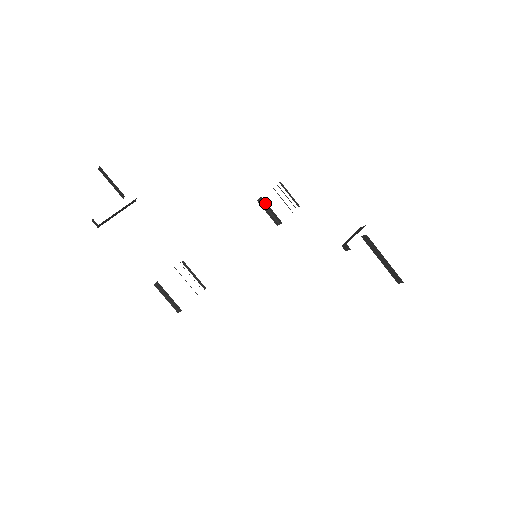
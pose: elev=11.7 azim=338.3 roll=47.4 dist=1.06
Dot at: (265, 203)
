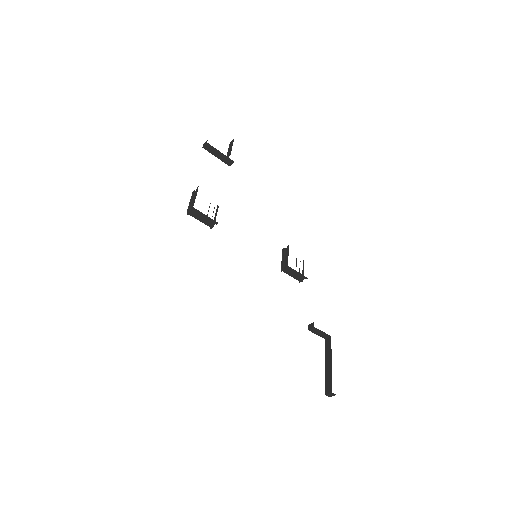
Dot at: (288, 250)
